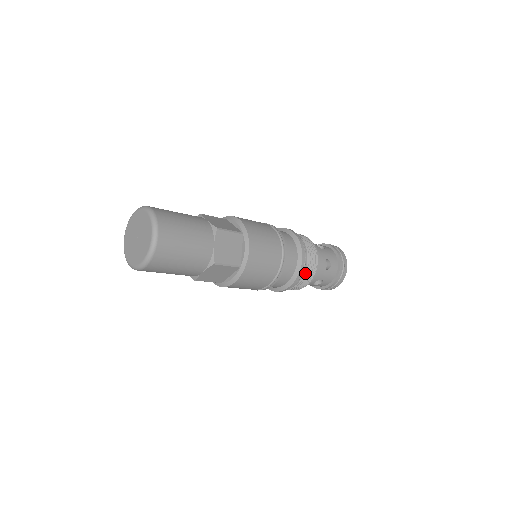
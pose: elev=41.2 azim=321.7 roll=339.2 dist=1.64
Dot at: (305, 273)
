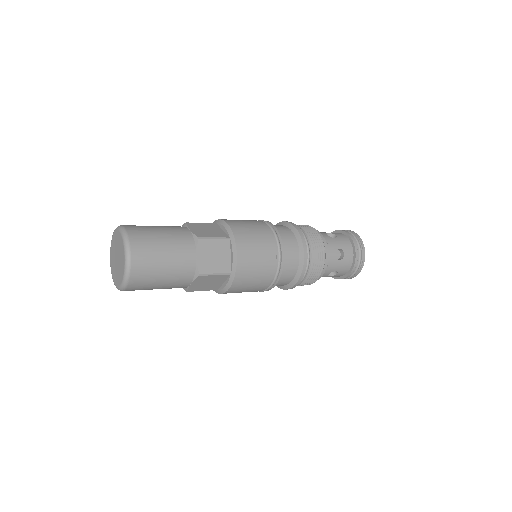
Dot at: (309, 237)
